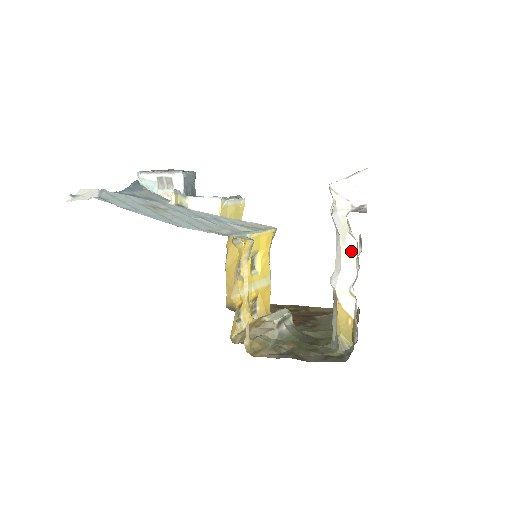
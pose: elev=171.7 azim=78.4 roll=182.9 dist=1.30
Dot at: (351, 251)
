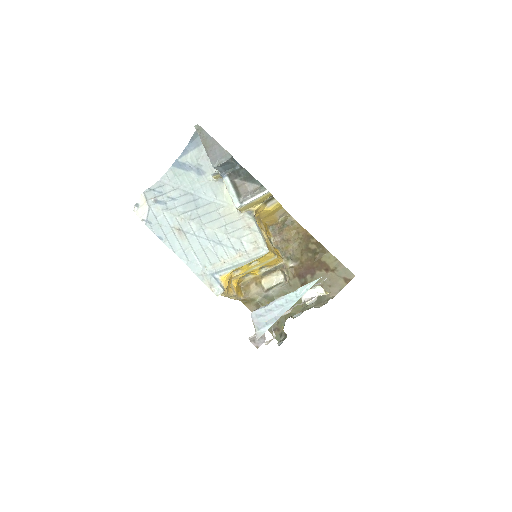
Dot at: occluded
